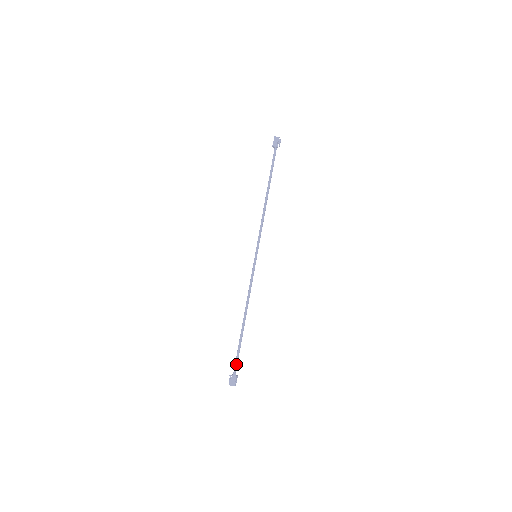
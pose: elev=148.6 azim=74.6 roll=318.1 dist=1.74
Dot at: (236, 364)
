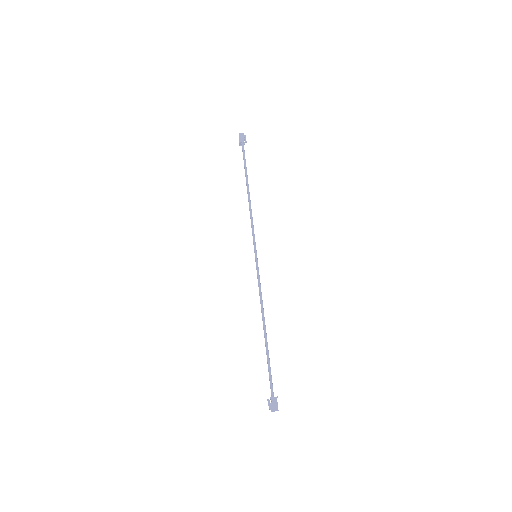
Dot at: (271, 383)
